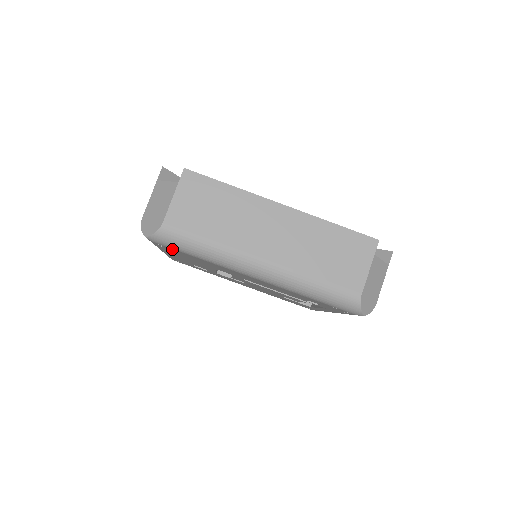
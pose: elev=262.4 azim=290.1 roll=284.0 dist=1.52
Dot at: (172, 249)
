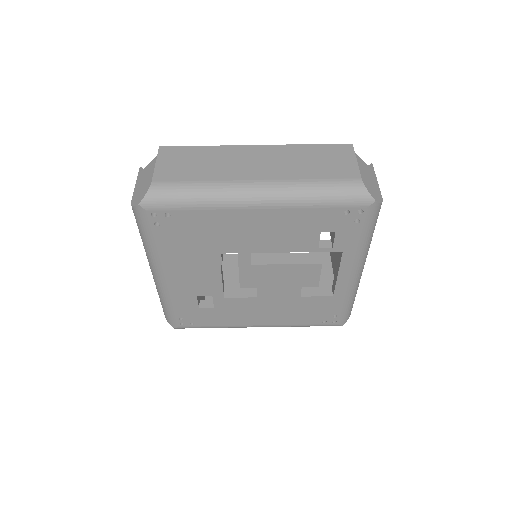
Dot at: (168, 217)
